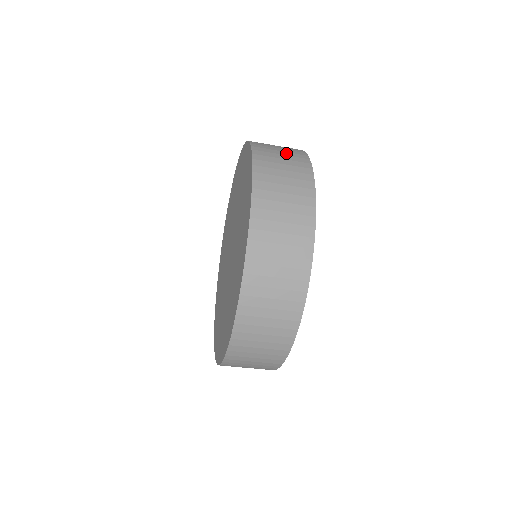
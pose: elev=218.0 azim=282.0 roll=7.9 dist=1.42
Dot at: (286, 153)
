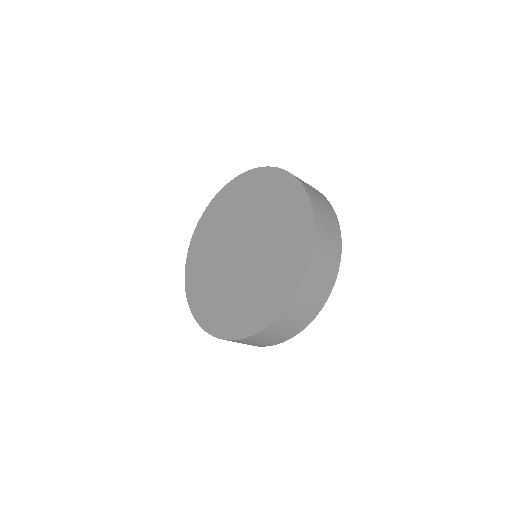
Dot at: (319, 195)
